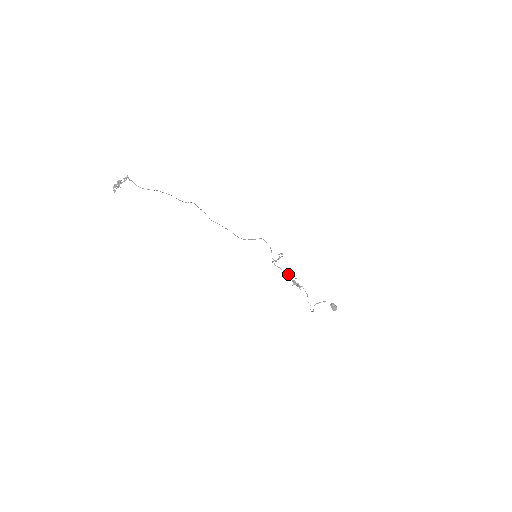
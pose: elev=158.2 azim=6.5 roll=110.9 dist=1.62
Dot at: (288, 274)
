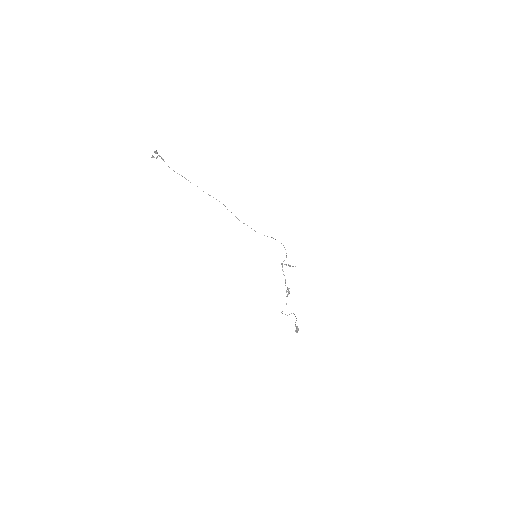
Dot at: (285, 281)
